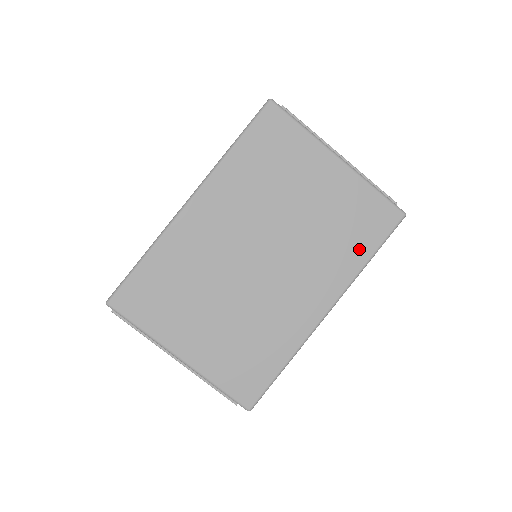
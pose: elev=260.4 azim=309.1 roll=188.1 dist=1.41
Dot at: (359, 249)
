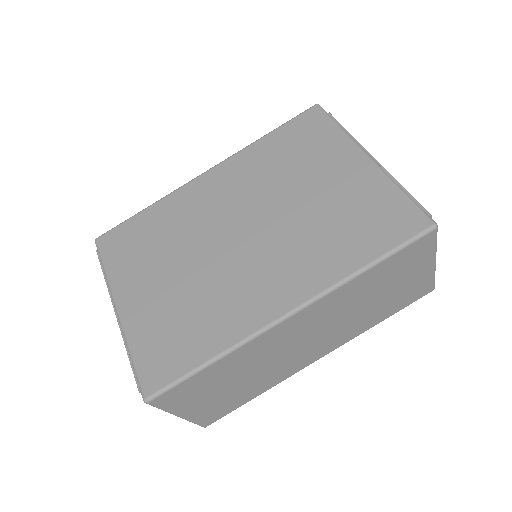
Dot at: (358, 250)
